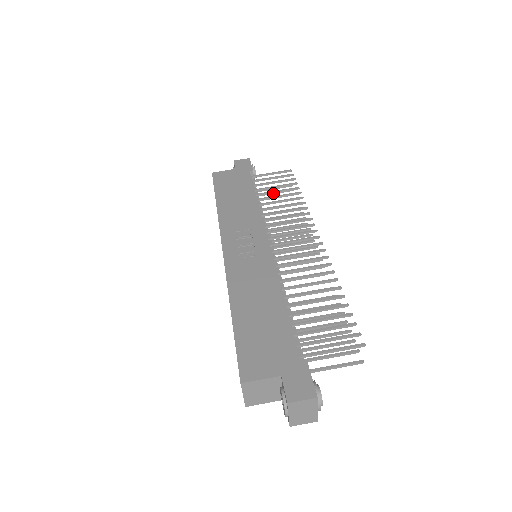
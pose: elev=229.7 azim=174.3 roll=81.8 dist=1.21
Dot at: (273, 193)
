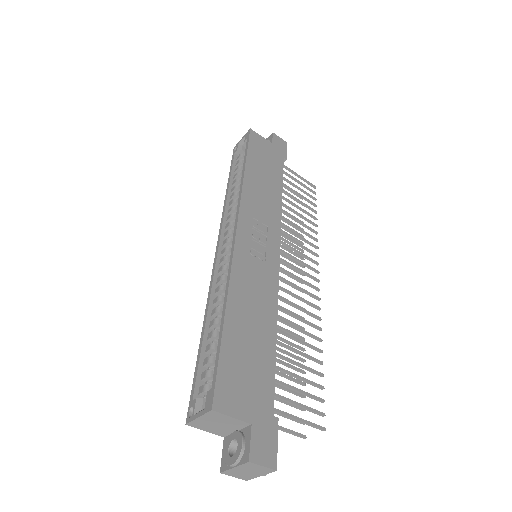
Dot at: (294, 199)
